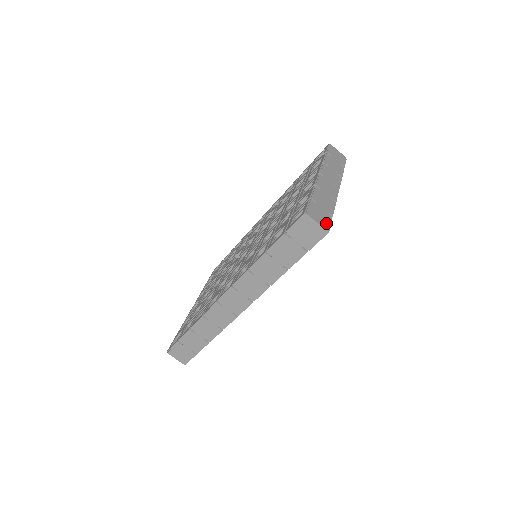
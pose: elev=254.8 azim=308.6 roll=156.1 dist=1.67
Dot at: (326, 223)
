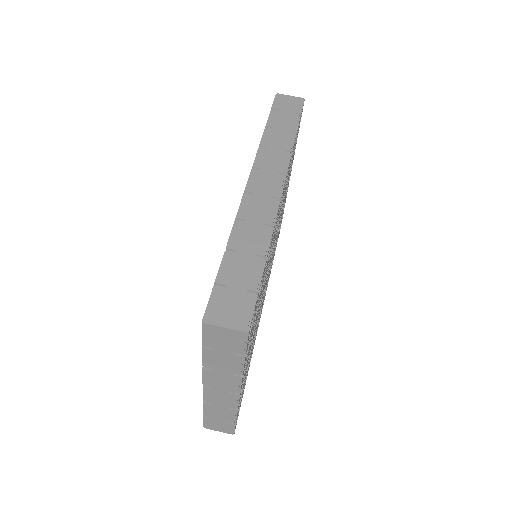
Dot at: occluded
